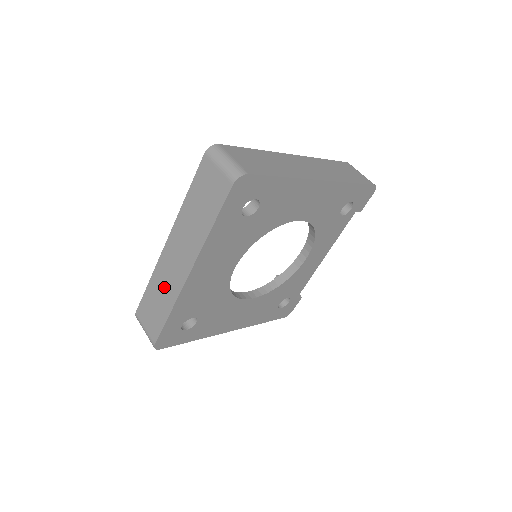
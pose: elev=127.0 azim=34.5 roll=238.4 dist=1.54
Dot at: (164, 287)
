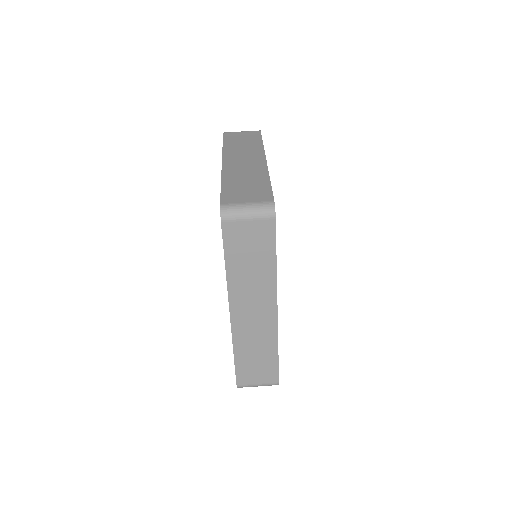
Dot at: (256, 342)
